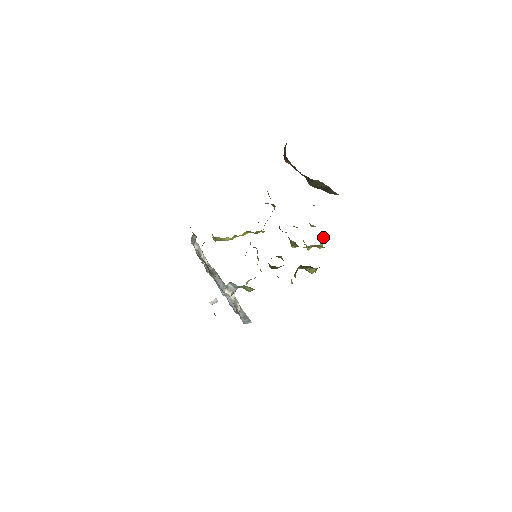
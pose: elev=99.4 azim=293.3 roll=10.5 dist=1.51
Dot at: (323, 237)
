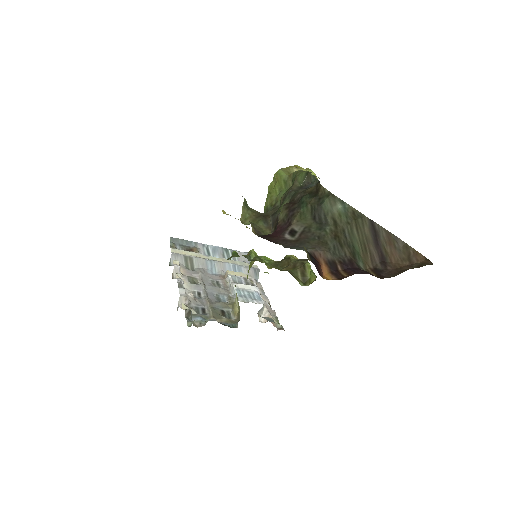
Dot at: occluded
